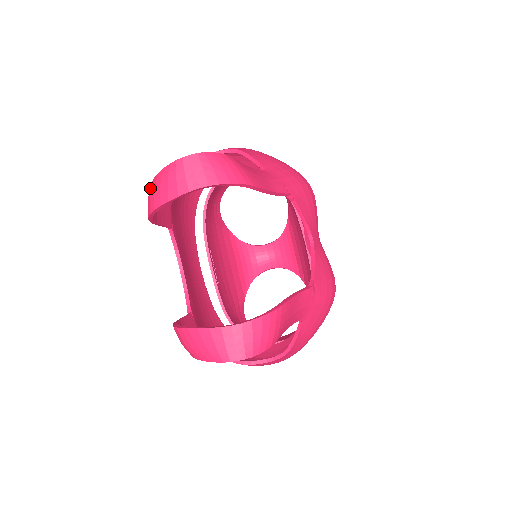
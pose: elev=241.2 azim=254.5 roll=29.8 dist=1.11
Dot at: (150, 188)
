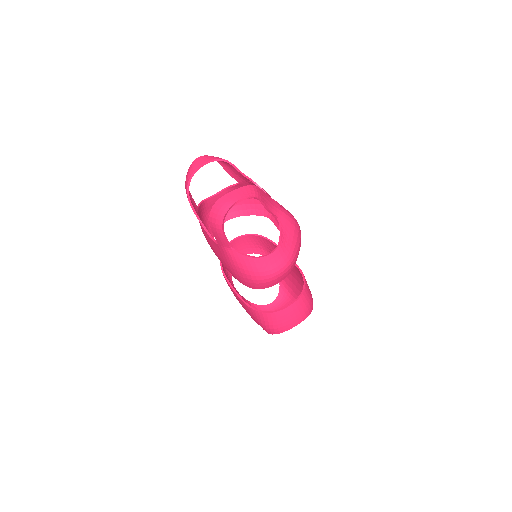
Dot at: occluded
